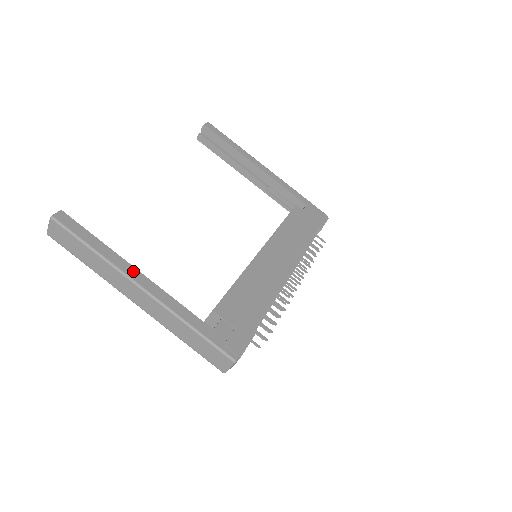
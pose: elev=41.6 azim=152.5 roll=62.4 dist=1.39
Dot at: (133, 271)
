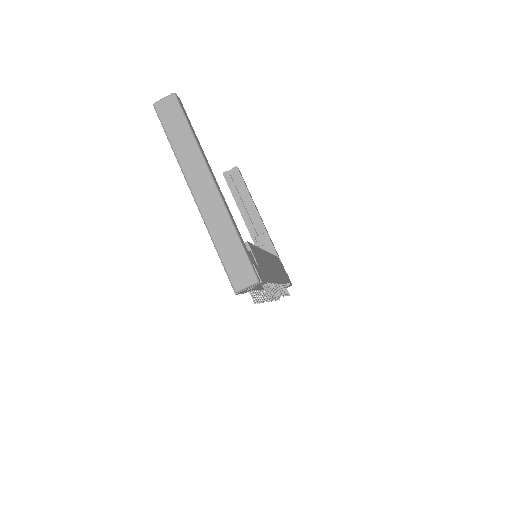
Dot at: (211, 169)
